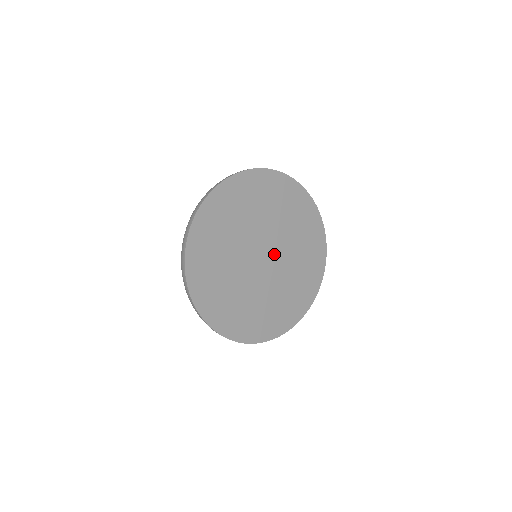
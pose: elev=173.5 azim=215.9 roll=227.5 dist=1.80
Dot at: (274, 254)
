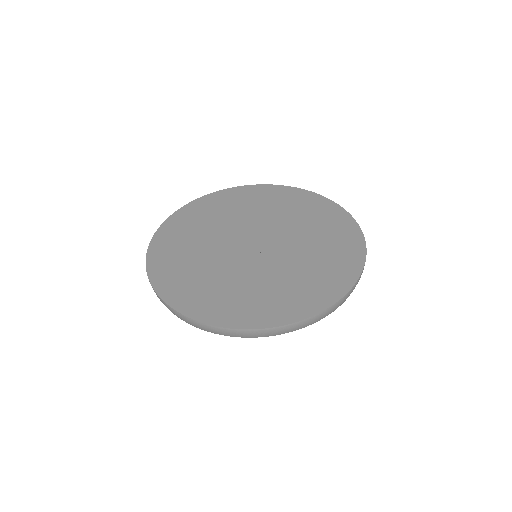
Dot at: (271, 245)
